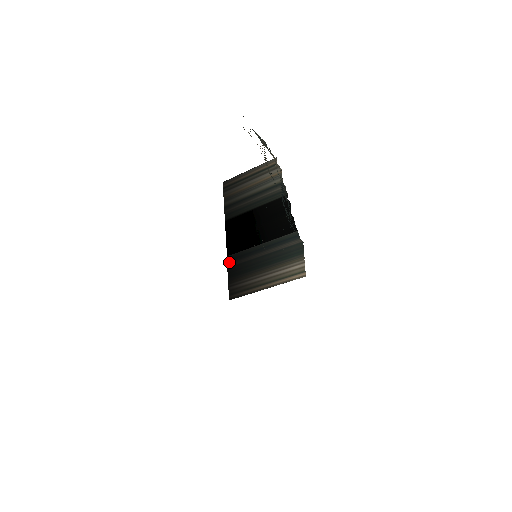
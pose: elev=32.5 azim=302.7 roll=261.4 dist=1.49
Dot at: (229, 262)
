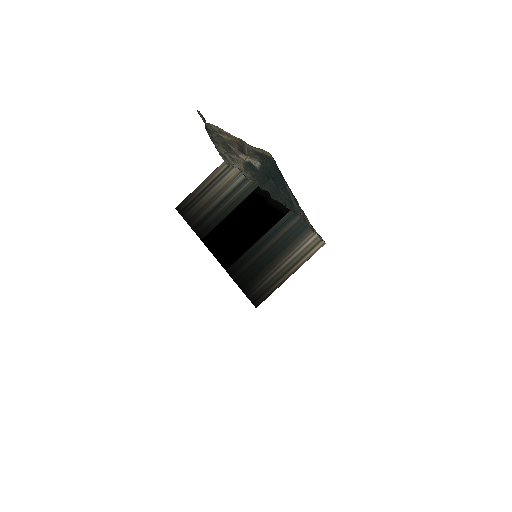
Dot at: (232, 274)
